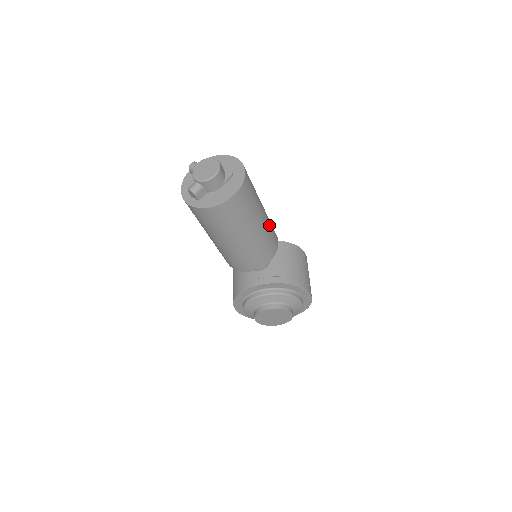
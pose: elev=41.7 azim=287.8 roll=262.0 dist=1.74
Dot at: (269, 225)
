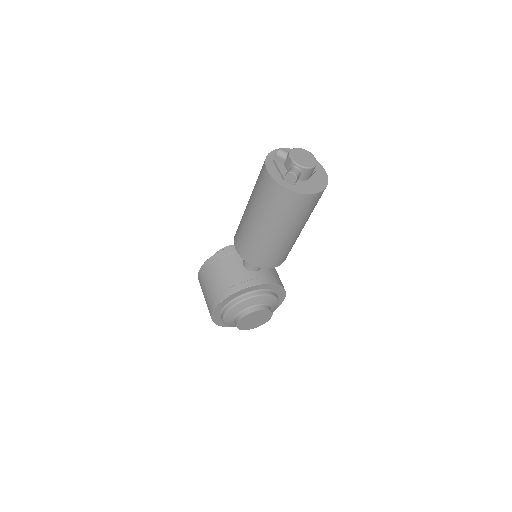
Dot at: occluded
